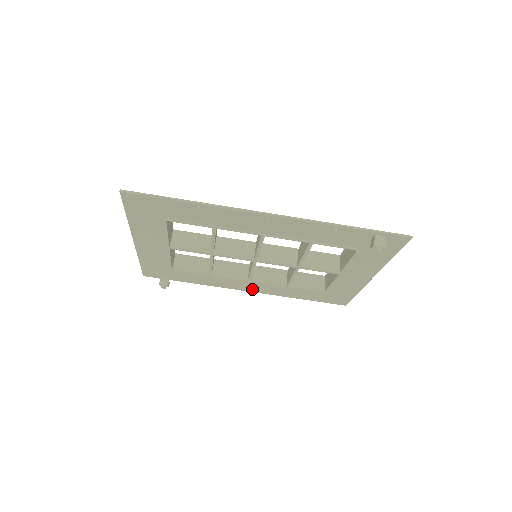
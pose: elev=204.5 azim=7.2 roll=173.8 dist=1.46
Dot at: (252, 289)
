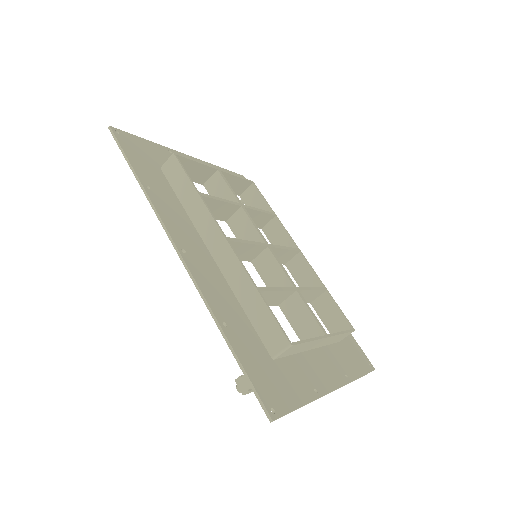
Dot at: occluded
